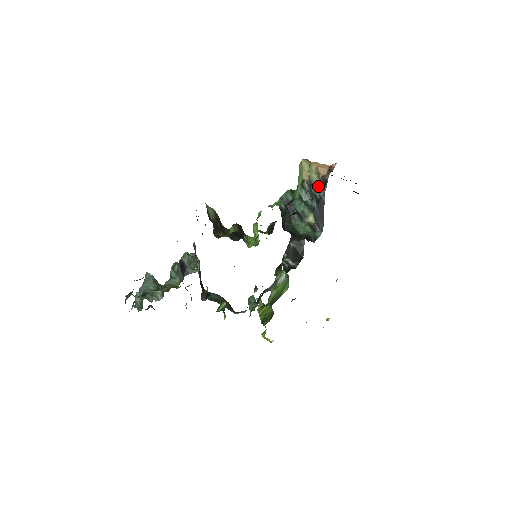
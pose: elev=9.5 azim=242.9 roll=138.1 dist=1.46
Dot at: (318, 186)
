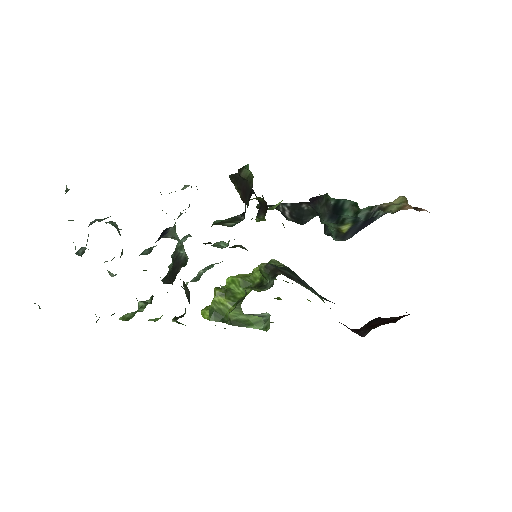
Dot at: occluded
